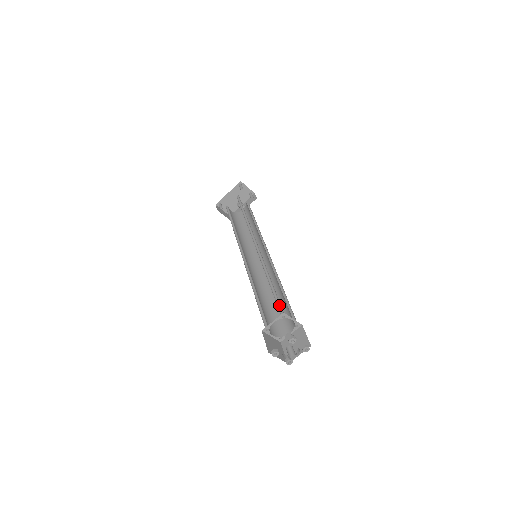
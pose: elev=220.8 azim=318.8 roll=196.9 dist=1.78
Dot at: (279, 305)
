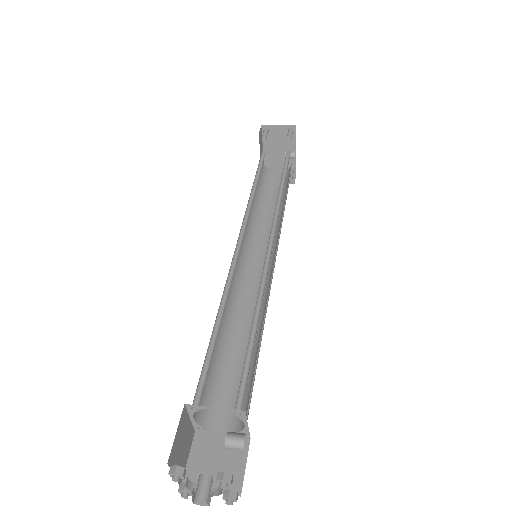
Dot at: (205, 377)
